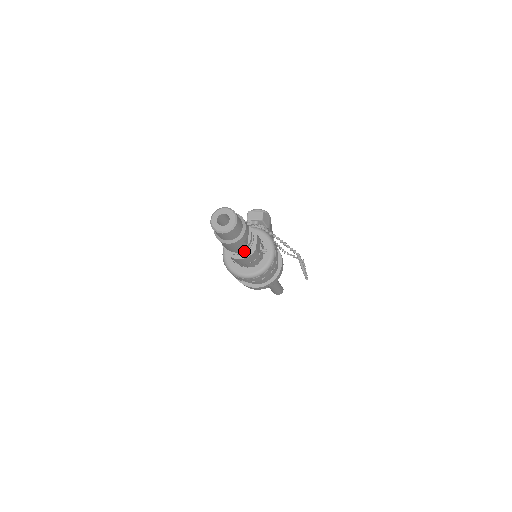
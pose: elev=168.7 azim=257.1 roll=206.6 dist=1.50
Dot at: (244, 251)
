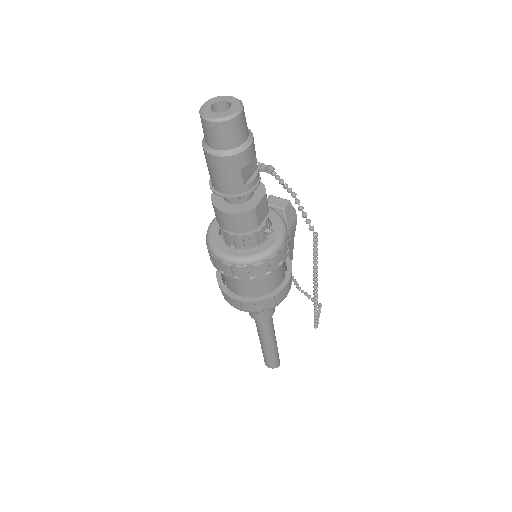
Dot at: (236, 195)
